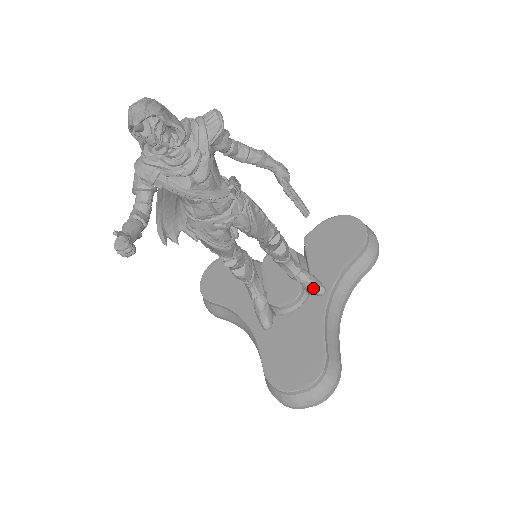
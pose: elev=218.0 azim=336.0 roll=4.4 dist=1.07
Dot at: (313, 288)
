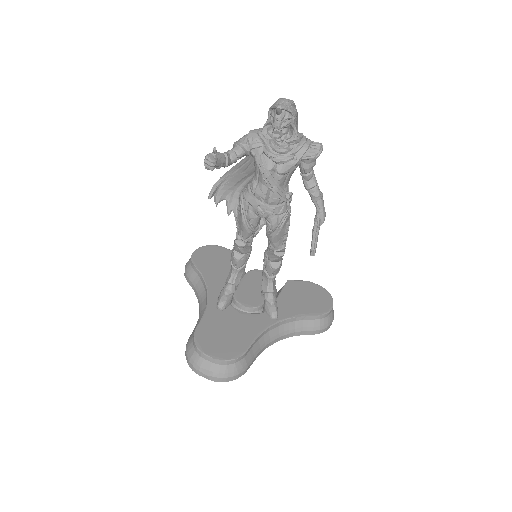
Dot at: (271, 309)
